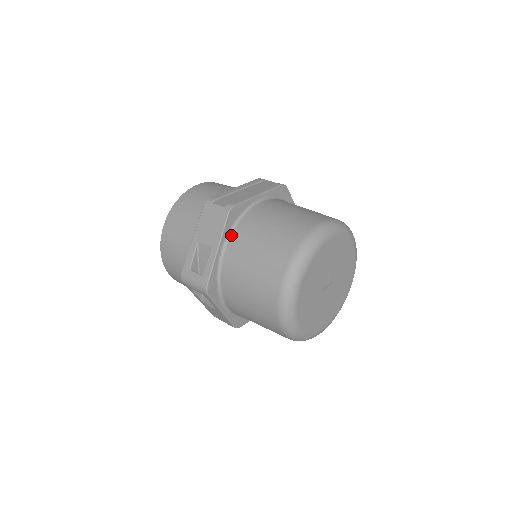
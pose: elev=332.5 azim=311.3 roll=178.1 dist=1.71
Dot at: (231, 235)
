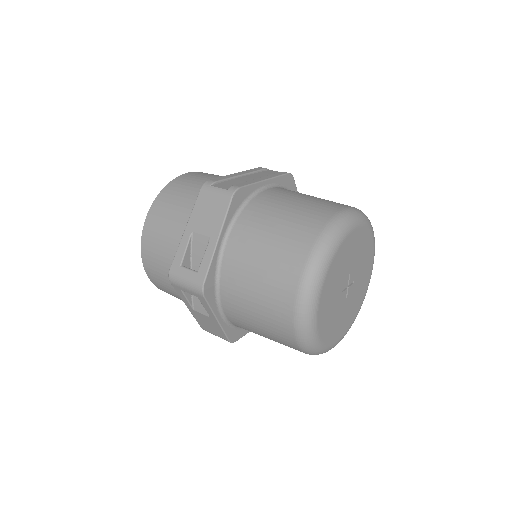
Dot at: (234, 223)
